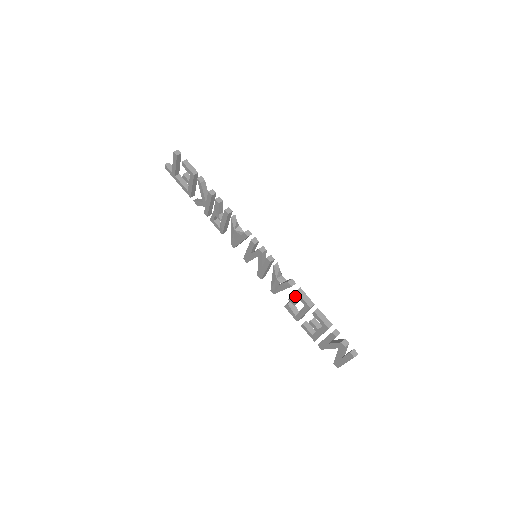
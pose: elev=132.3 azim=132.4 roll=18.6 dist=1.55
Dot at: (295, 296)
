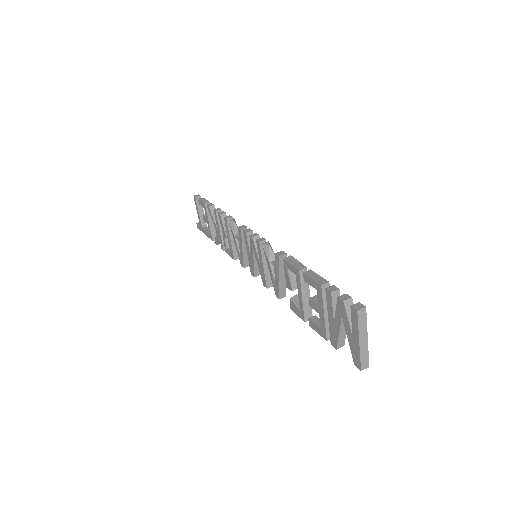
Dot at: (286, 269)
